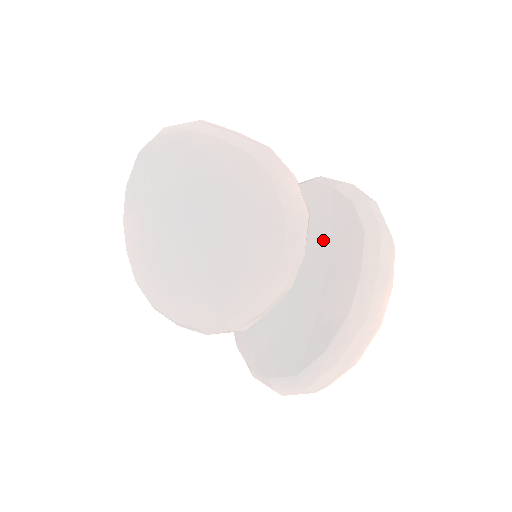
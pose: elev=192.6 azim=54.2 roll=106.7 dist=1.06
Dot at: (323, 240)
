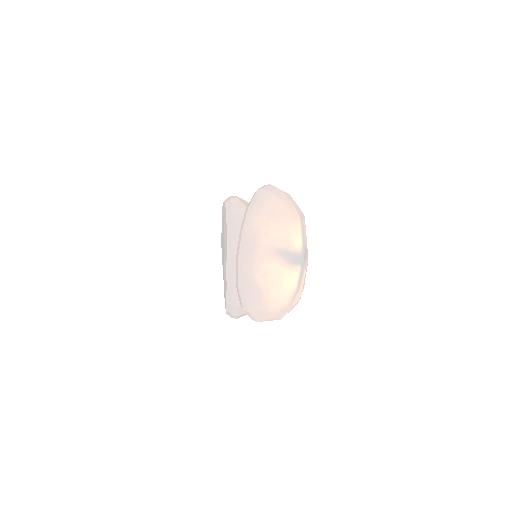
Dot at: occluded
